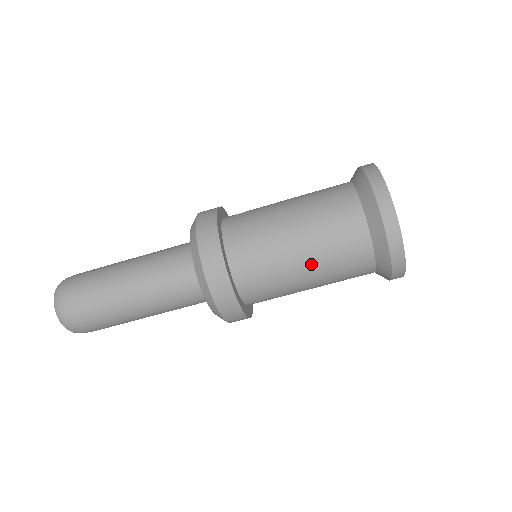
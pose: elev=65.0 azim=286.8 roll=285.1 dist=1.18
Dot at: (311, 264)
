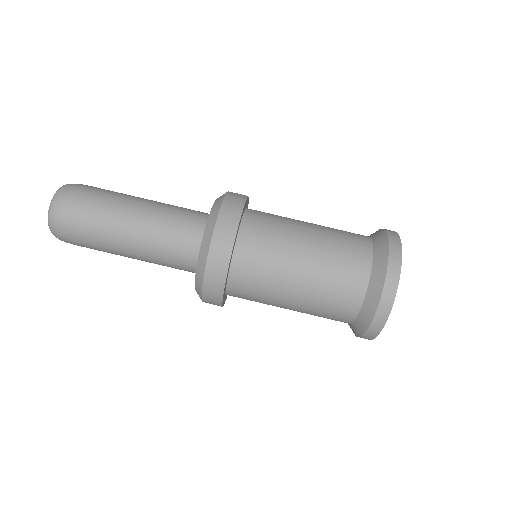
Dot at: (306, 283)
